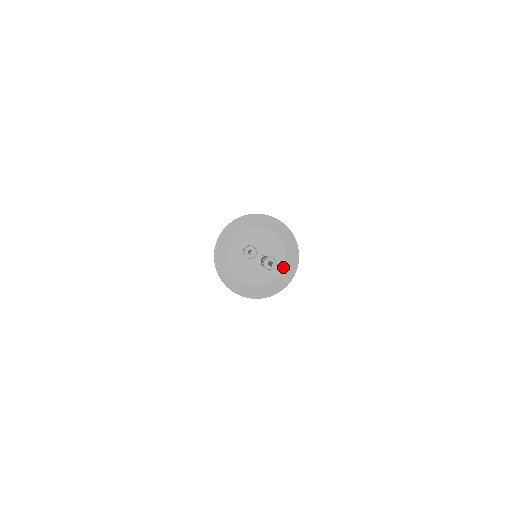
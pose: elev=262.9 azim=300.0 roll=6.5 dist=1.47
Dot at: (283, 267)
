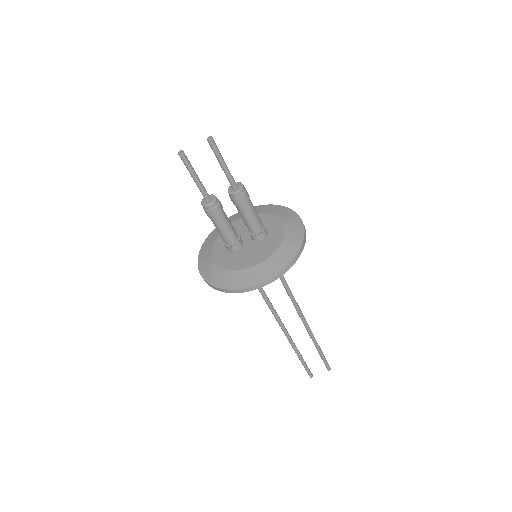
Dot at: (281, 222)
